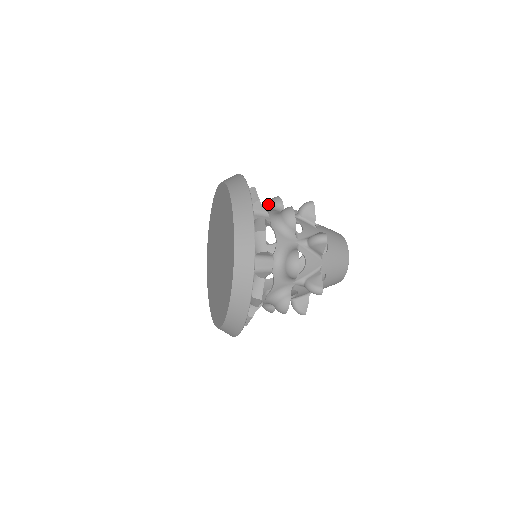
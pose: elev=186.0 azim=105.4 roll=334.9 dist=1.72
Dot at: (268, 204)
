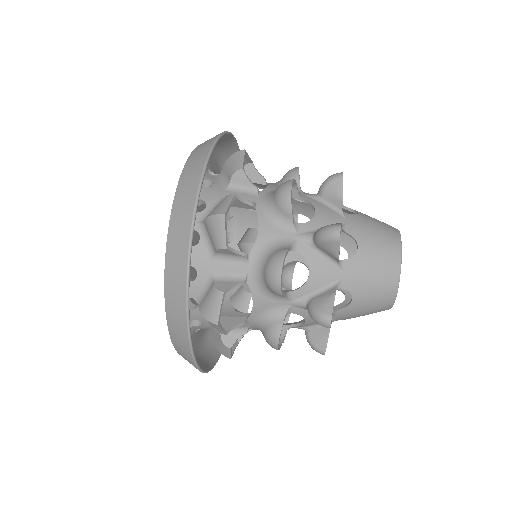
Dot at: (281, 179)
